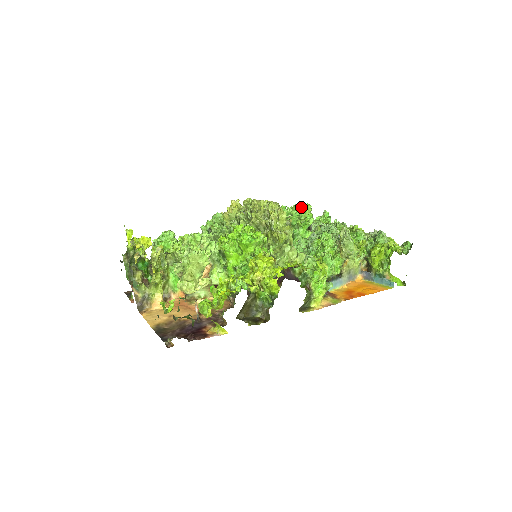
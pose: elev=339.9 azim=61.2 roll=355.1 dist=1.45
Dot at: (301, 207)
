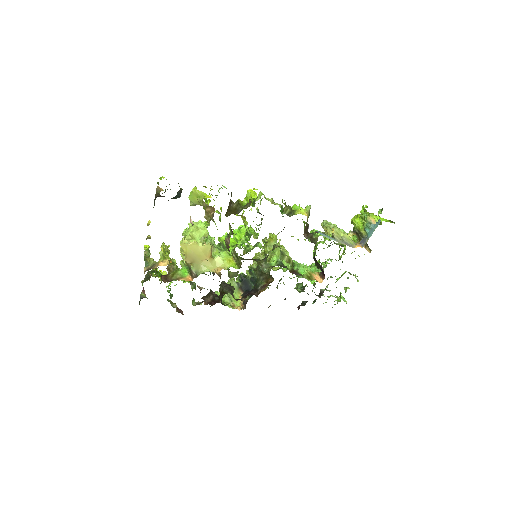
Dot at: occluded
